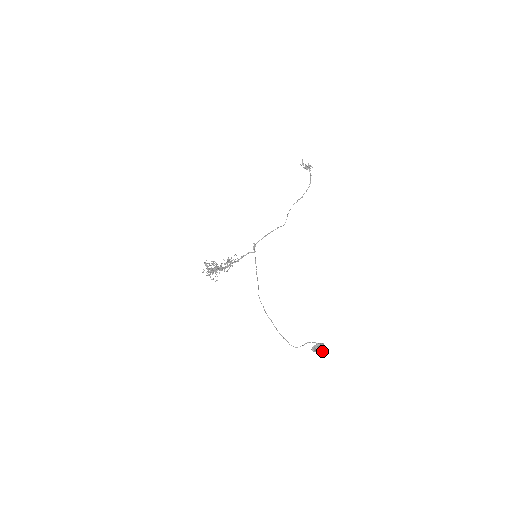
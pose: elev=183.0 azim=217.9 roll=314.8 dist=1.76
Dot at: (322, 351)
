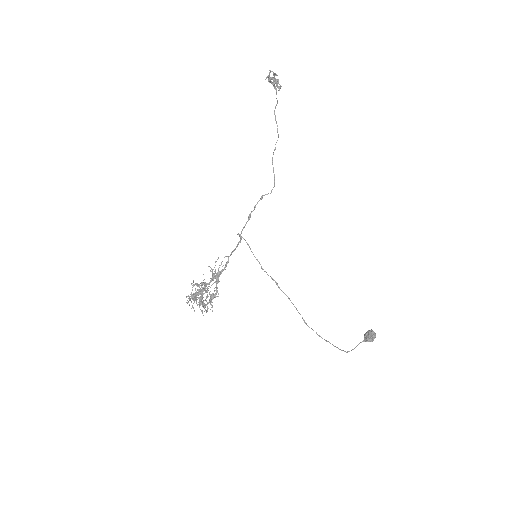
Dot at: (373, 338)
